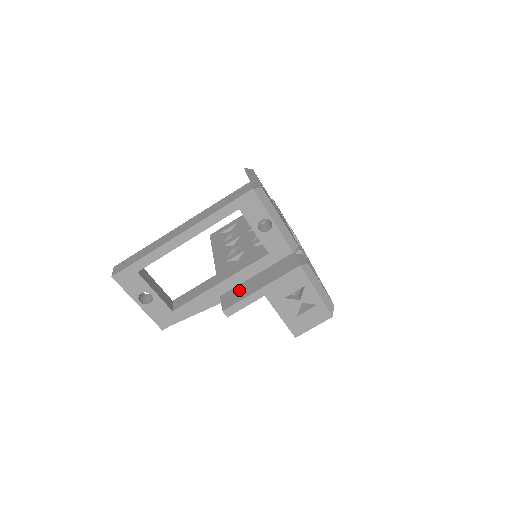
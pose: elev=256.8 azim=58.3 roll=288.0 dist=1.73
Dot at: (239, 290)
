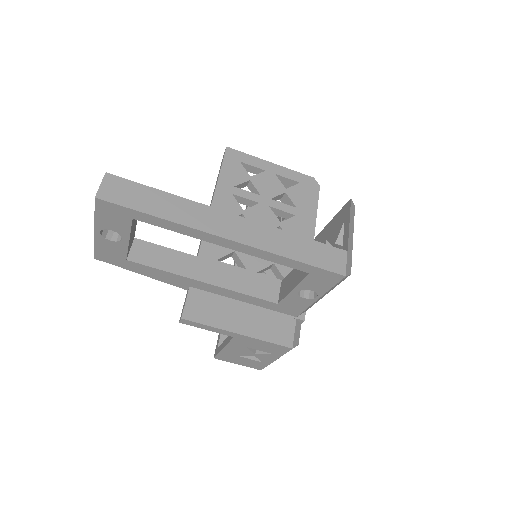
Dot at: (215, 305)
